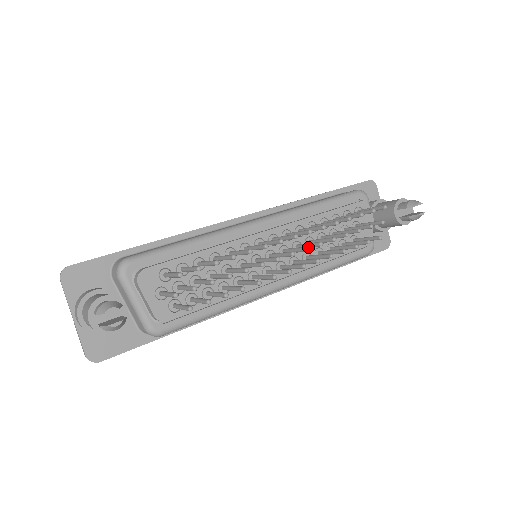
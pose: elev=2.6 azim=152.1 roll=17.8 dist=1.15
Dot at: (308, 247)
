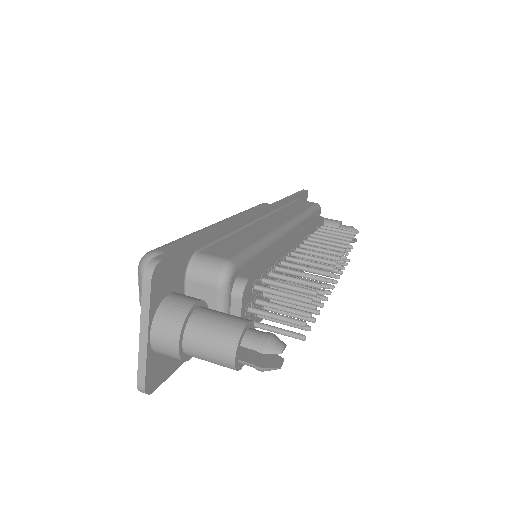
Dot at: occluded
